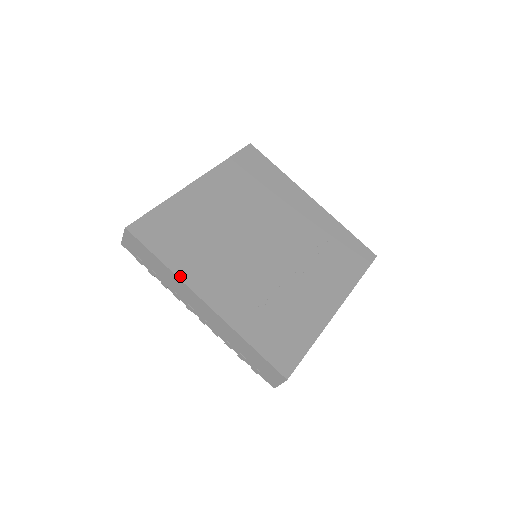
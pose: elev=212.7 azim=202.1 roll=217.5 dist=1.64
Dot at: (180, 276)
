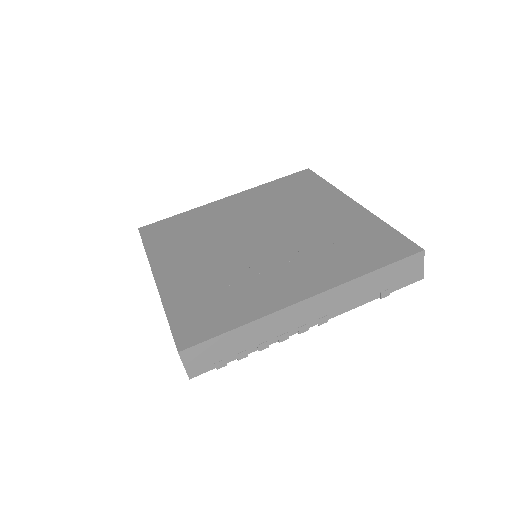
Dot at: (150, 258)
